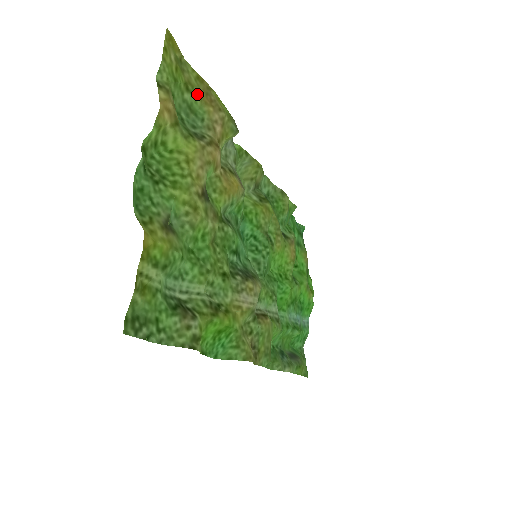
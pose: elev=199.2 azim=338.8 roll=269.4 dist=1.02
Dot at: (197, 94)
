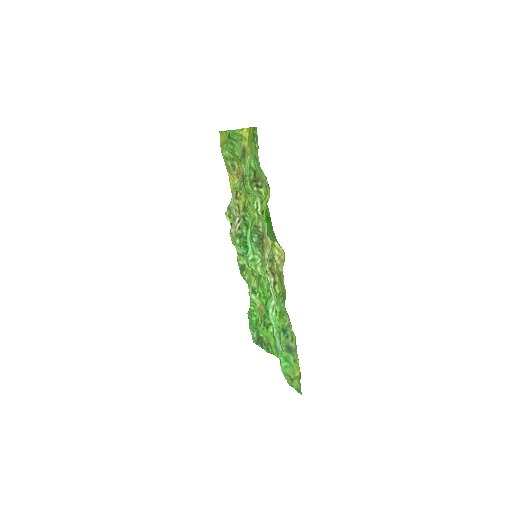
Dot at: occluded
